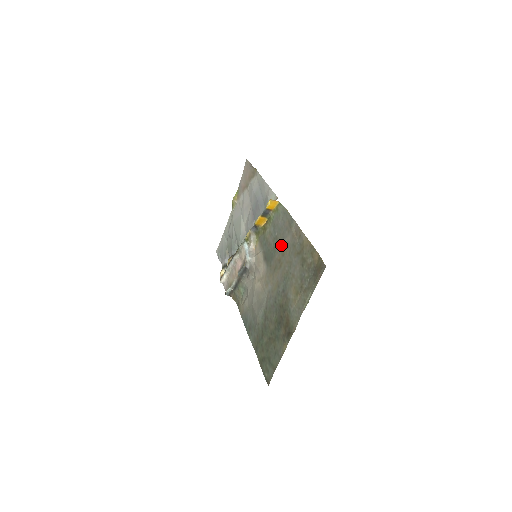
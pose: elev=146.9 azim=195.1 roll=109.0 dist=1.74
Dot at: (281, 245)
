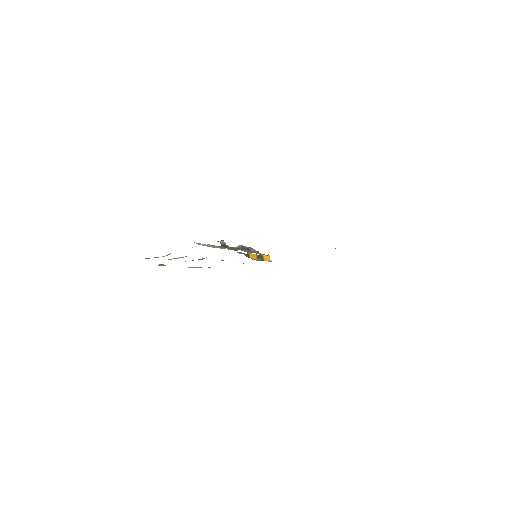
Dot at: occluded
